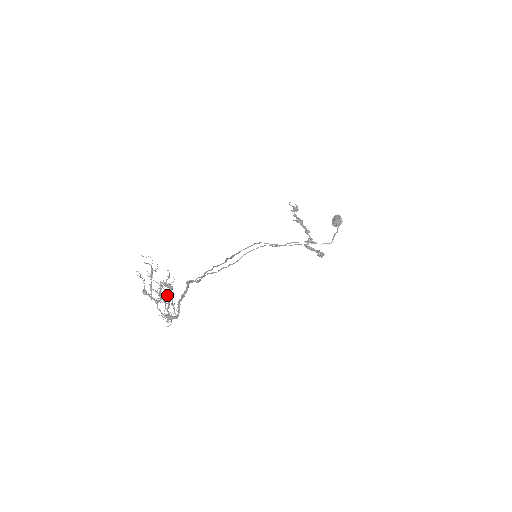
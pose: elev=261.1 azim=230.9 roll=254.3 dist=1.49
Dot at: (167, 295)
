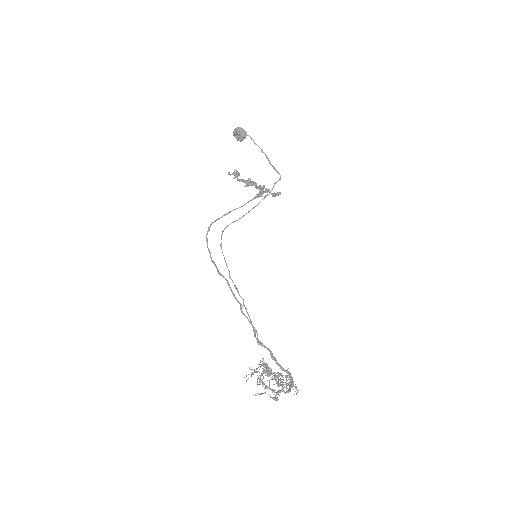
Dot at: occluded
